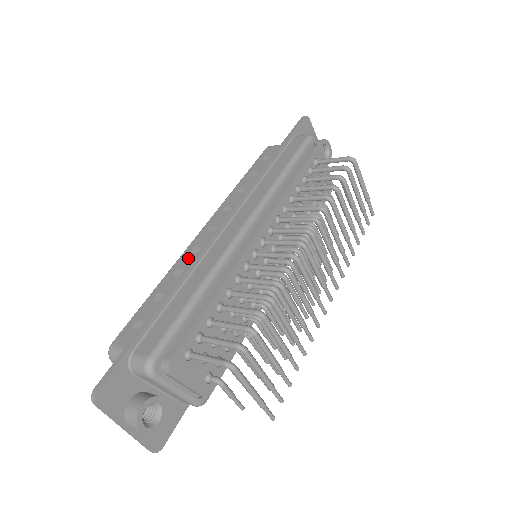
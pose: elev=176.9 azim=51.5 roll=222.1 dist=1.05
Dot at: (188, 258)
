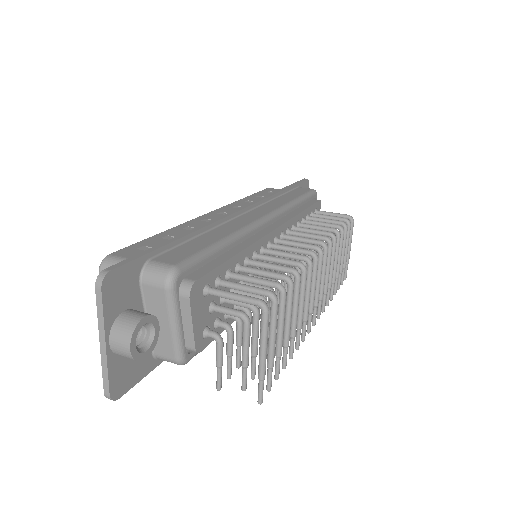
Dot at: (200, 223)
